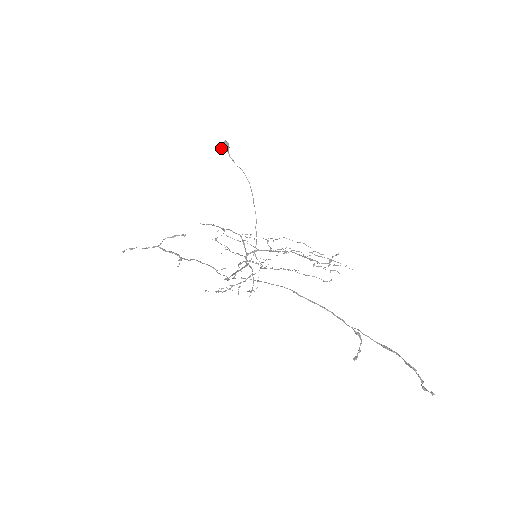
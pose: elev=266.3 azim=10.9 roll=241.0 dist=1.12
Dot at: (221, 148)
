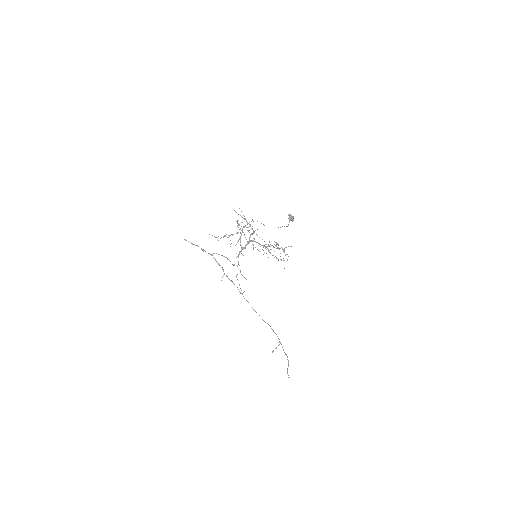
Dot at: (288, 215)
